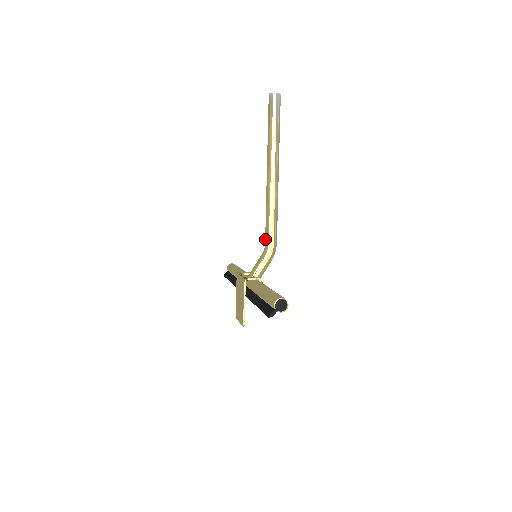
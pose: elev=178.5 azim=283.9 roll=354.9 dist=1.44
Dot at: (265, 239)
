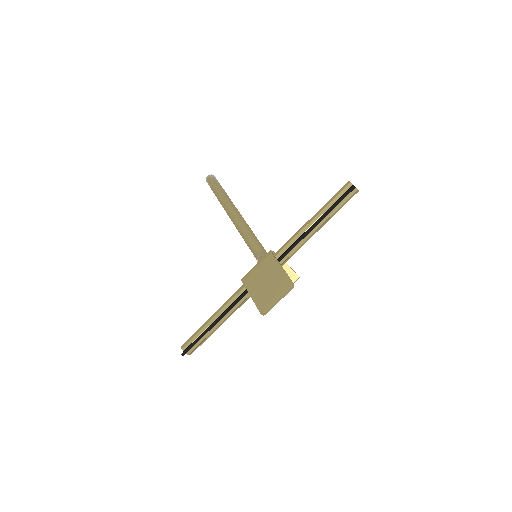
Dot at: (255, 248)
